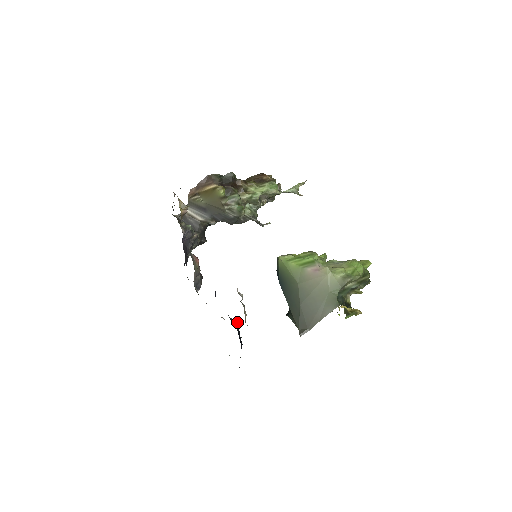
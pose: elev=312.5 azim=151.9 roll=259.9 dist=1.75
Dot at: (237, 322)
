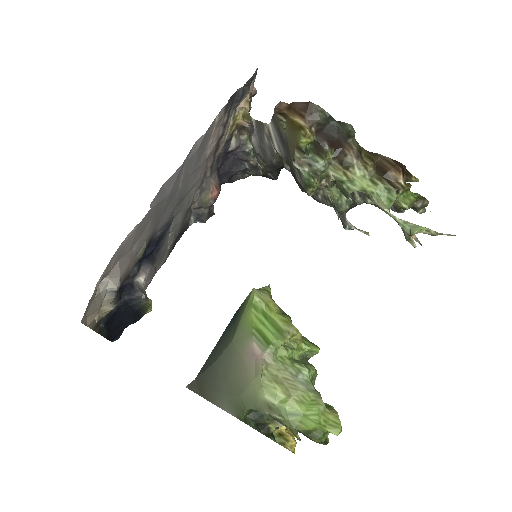
Dot at: (141, 299)
